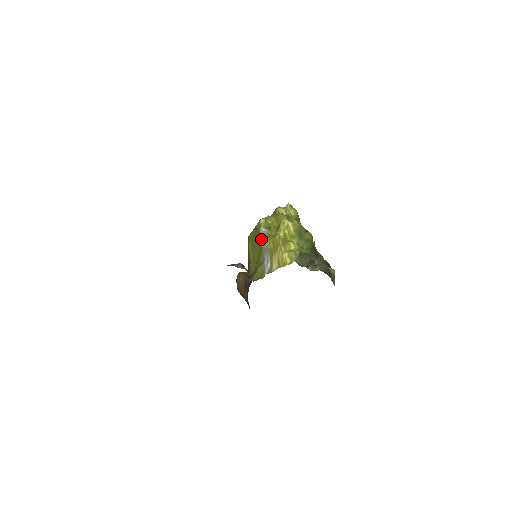
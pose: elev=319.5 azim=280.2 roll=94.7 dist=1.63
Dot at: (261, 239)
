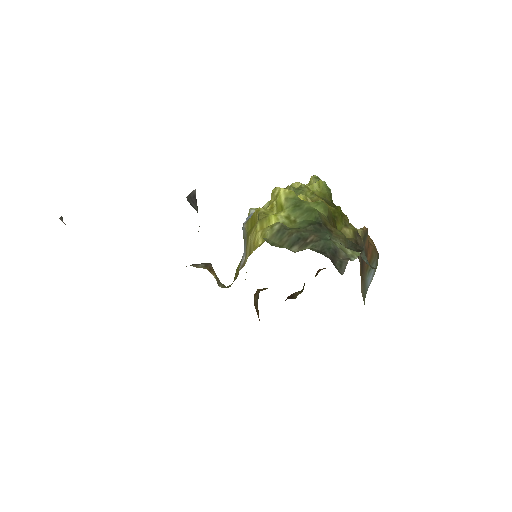
Dot at: occluded
